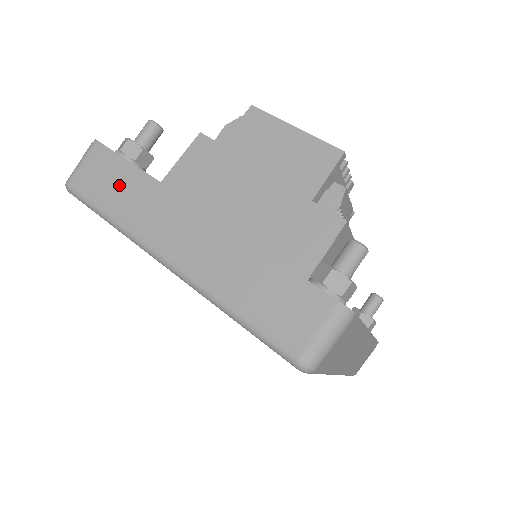
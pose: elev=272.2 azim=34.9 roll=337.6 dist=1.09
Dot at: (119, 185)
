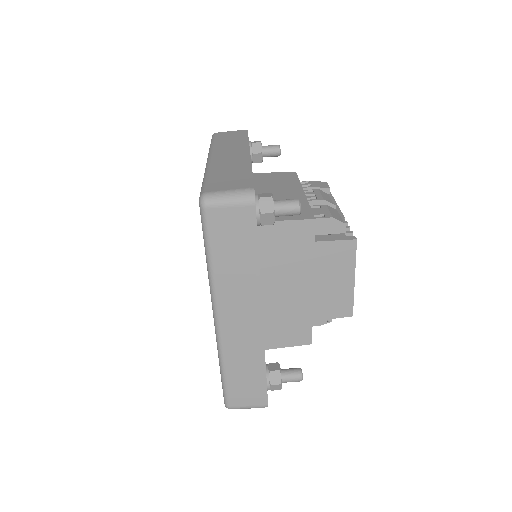
Dot at: (237, 253)
